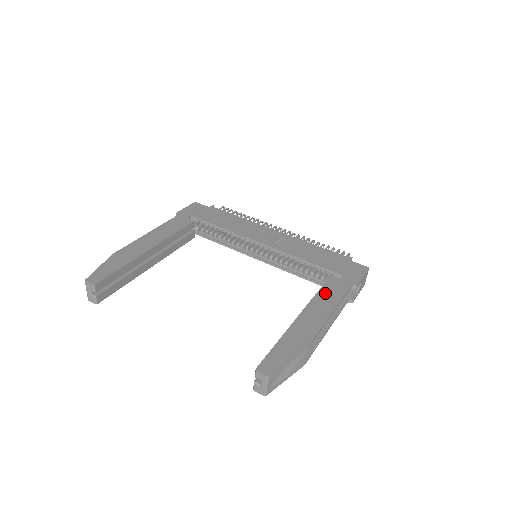
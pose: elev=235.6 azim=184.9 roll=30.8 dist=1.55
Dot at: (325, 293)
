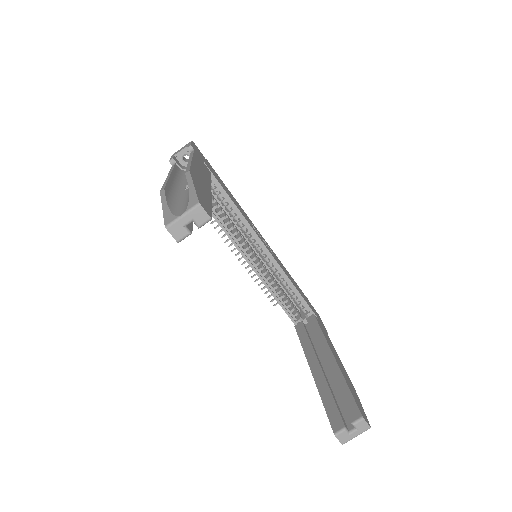
Dot at: (325, 334)
